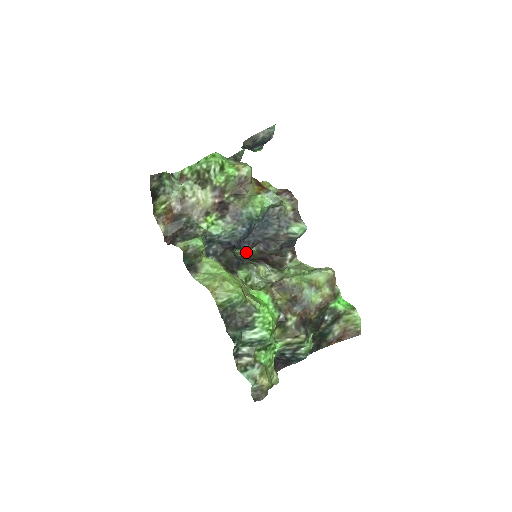
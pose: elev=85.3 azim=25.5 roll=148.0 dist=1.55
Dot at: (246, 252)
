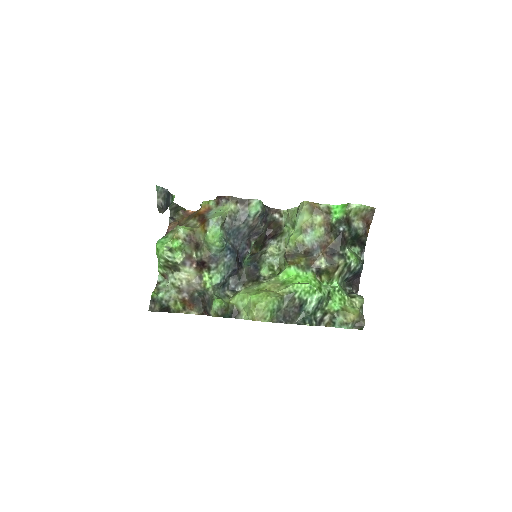
Dot at: (253, 245)
